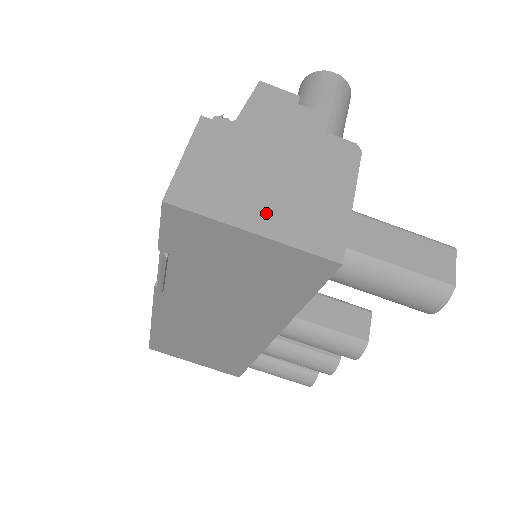
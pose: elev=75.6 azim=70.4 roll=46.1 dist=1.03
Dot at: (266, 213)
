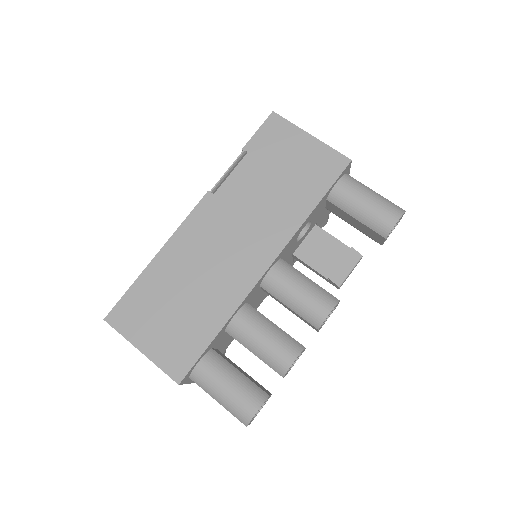
Dot at: occluded
